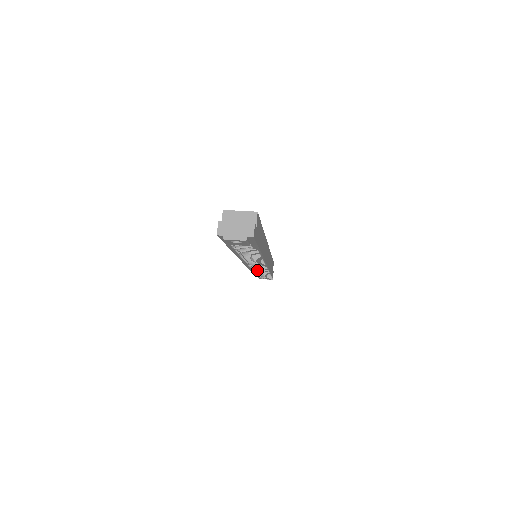
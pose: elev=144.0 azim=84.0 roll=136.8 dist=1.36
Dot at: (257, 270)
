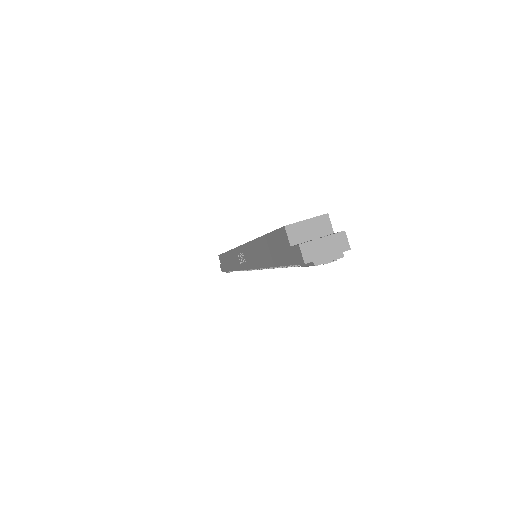
Dot at: occluded
